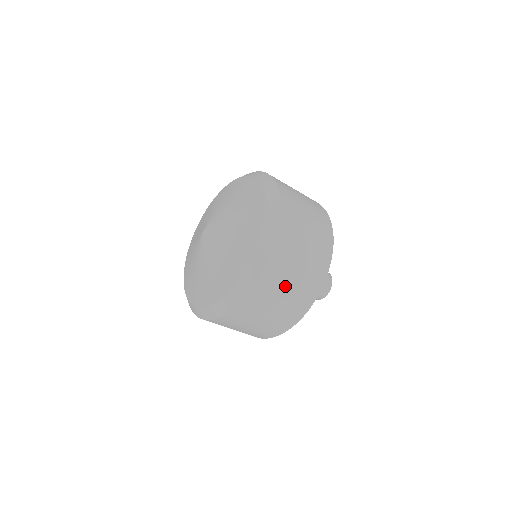
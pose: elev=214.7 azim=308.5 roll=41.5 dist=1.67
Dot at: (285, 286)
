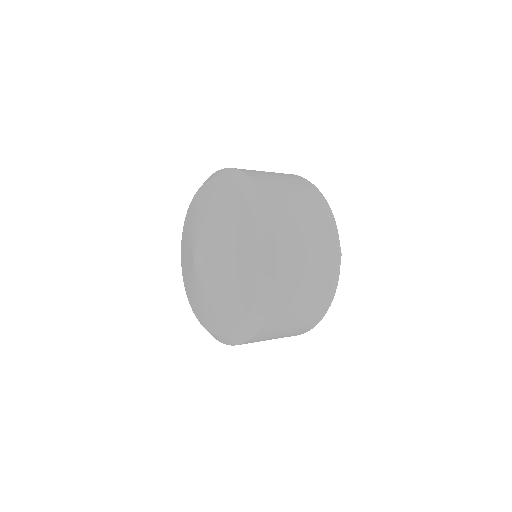
Dot at: (270, 339)
